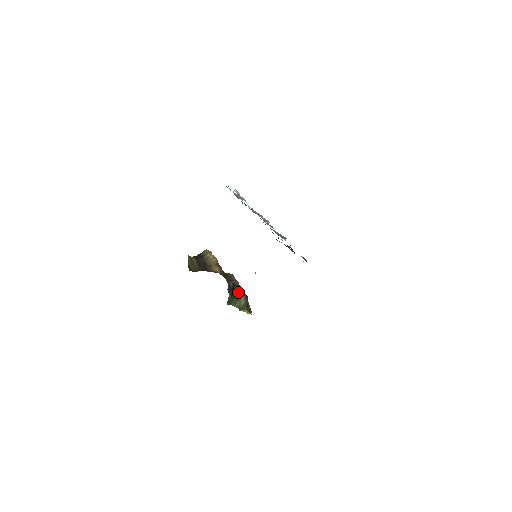
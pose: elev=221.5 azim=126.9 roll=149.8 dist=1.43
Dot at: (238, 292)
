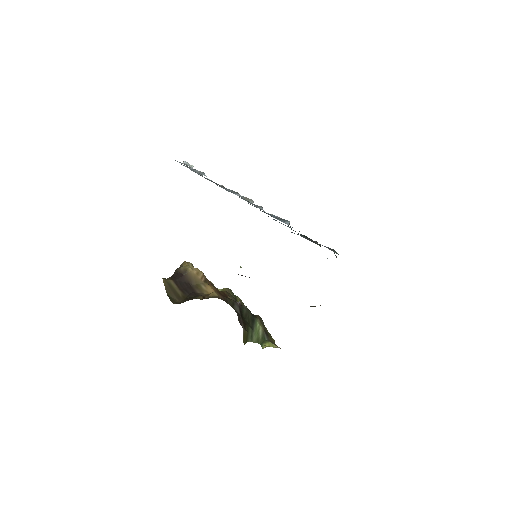
Dot at: (249, 317)
